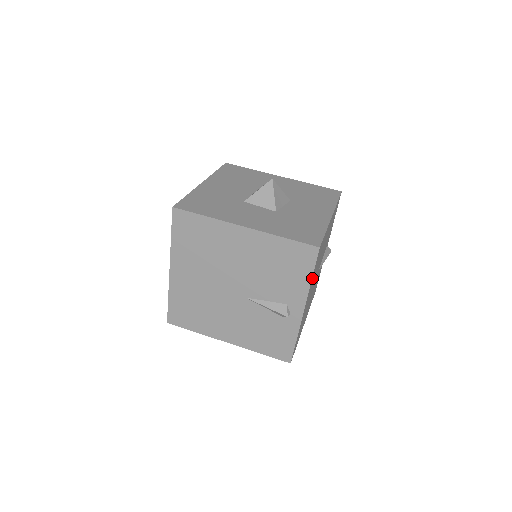
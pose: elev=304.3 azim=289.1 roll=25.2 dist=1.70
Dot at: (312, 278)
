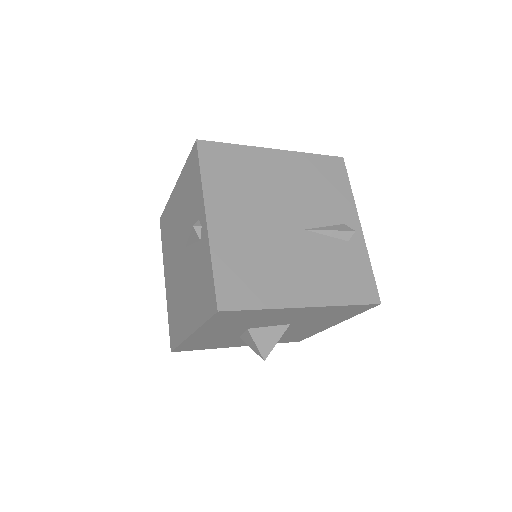
Dot at: occluded
